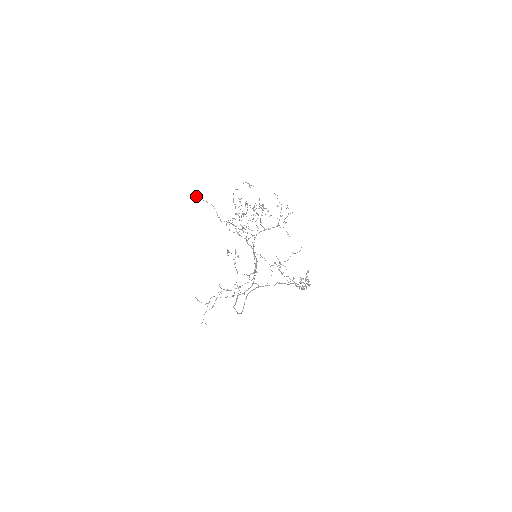
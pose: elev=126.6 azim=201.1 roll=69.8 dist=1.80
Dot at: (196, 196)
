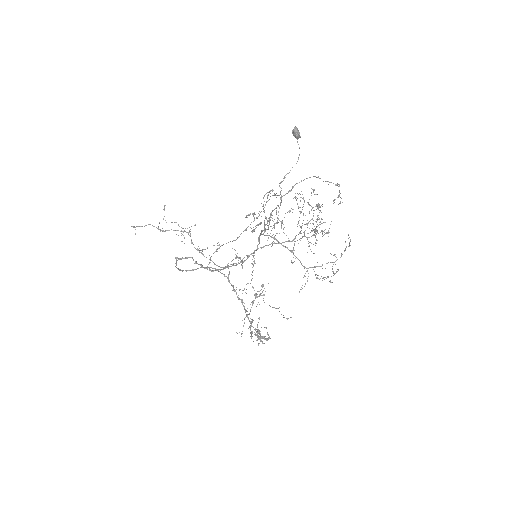
Dot at: occluded
